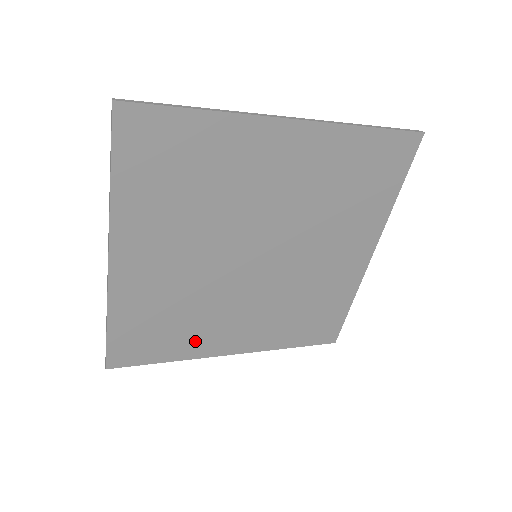
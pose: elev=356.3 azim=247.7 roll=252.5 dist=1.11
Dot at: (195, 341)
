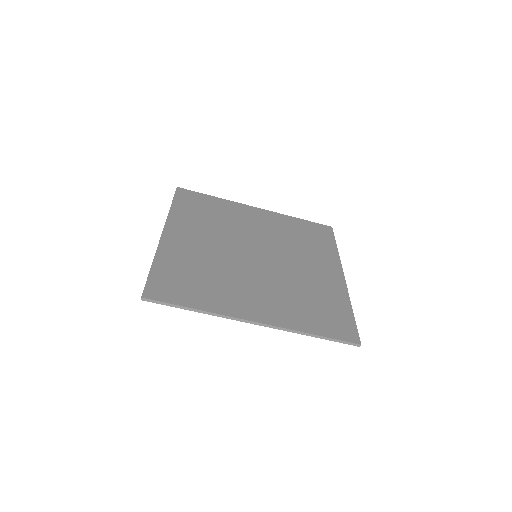
Dot at: (219, 298)
